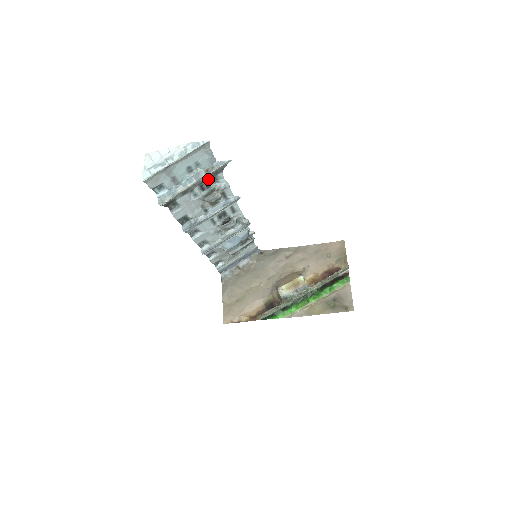
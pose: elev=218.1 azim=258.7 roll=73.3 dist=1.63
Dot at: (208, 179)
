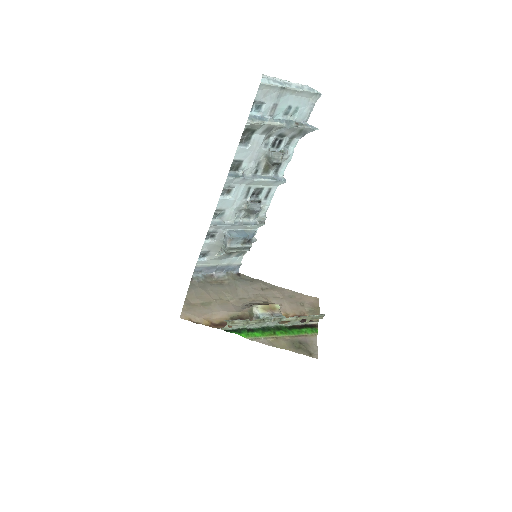
Dot at: (286, 137)
